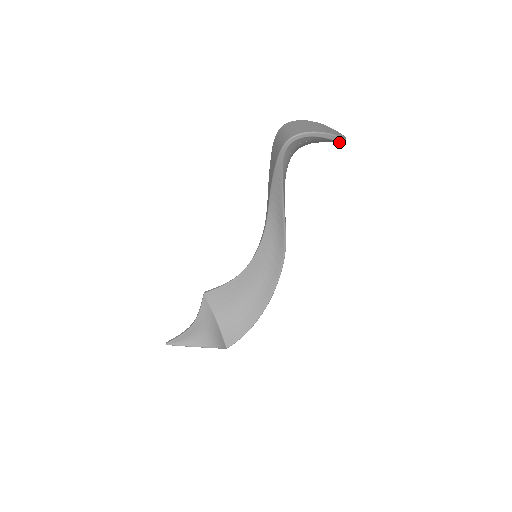
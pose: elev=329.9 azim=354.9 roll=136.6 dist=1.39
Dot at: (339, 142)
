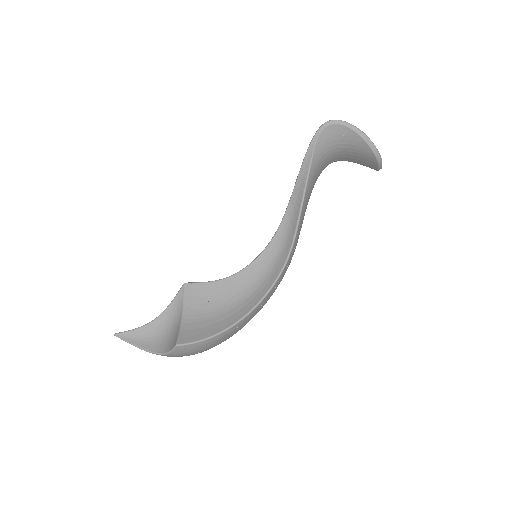
Dot at: (374, 154)
